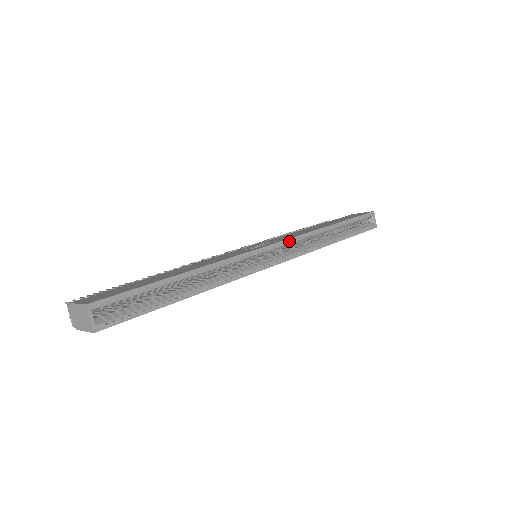
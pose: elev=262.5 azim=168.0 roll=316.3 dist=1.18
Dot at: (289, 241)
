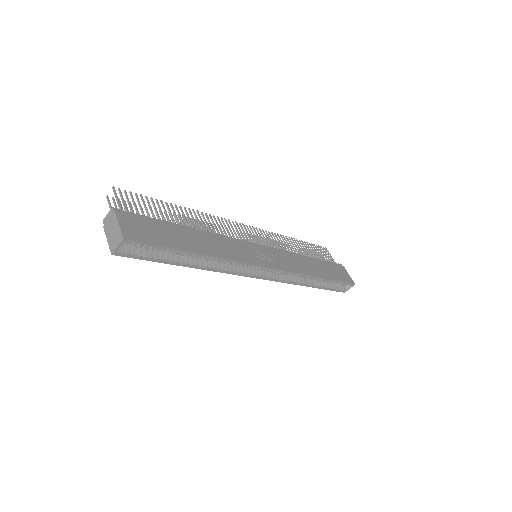
Dot at: (283, 271)
